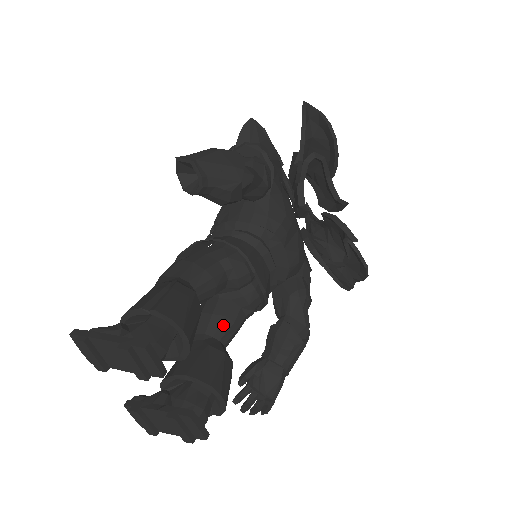
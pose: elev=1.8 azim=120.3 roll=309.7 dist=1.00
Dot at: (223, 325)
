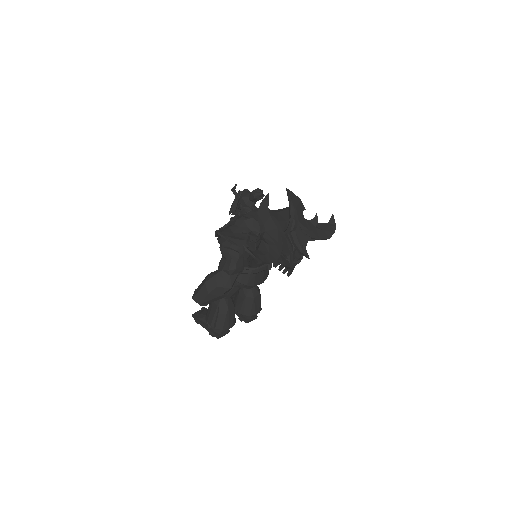
Dot at: occluded
